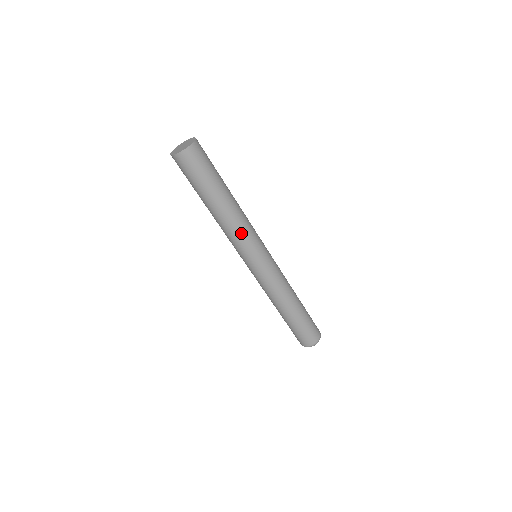
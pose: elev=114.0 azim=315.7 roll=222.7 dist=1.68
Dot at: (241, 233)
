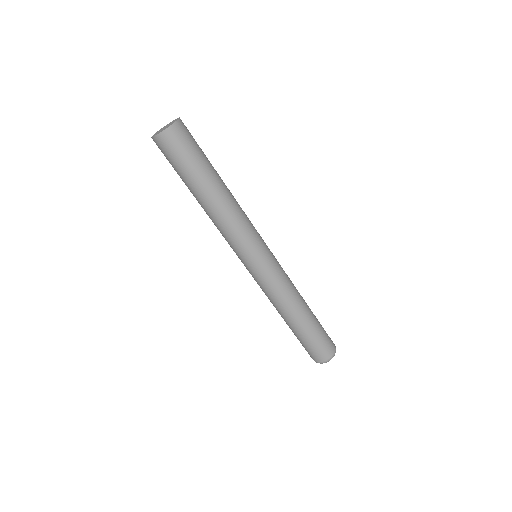
Dot at: (243, 222)
